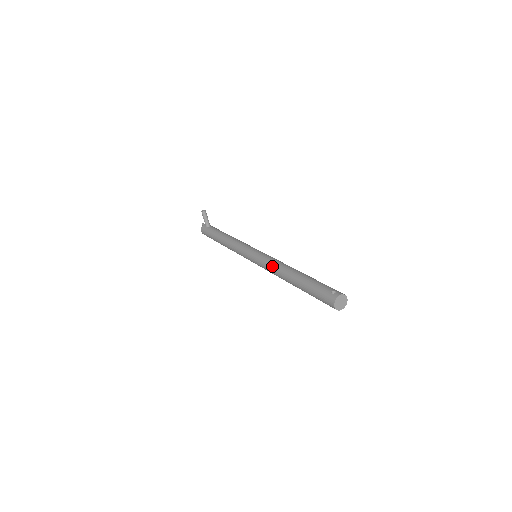
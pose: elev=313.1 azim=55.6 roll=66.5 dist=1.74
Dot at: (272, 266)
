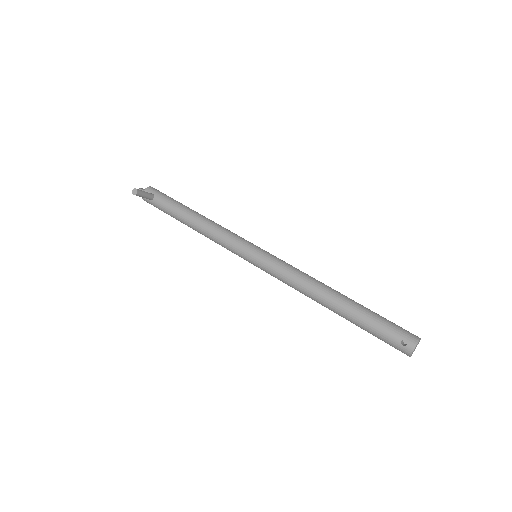
Dot at: (294, 287)
